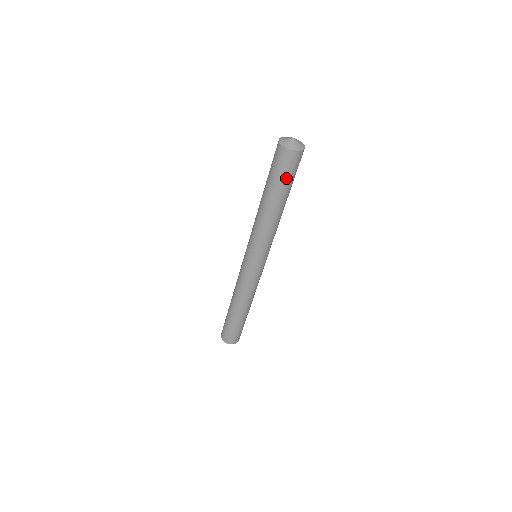
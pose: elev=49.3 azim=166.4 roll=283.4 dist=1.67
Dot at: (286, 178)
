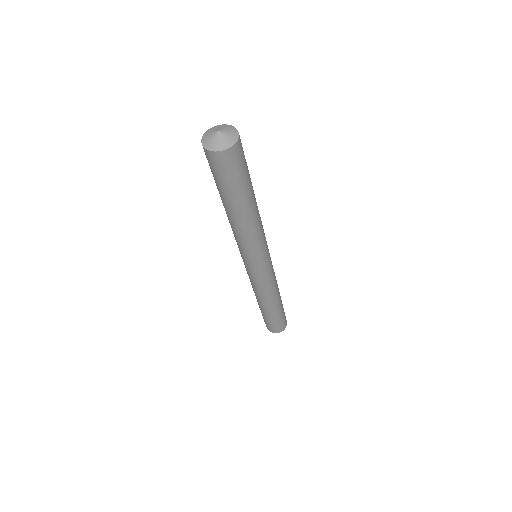
Dot at: (244, 176)
